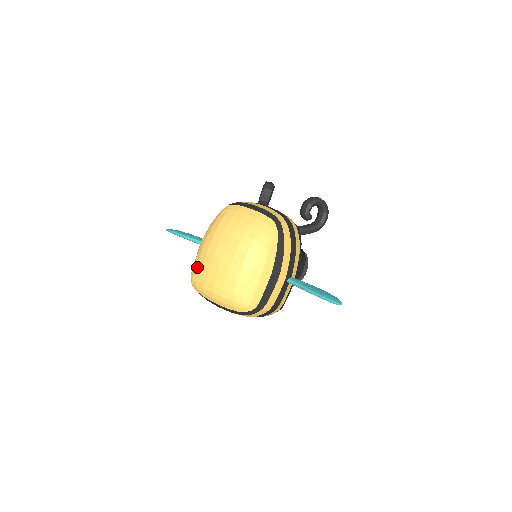
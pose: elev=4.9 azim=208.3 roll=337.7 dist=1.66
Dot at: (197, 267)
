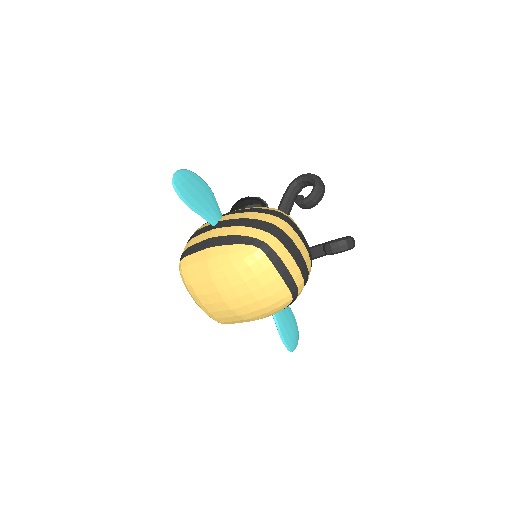
Dot at: (193, 276)
